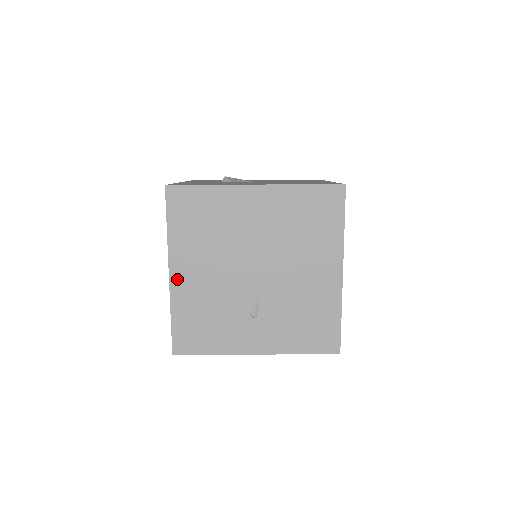
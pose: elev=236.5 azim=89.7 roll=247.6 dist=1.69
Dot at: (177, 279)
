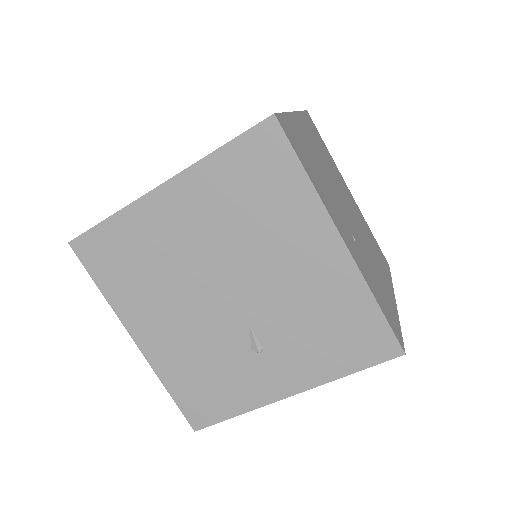
Dot at: (146, 344)
